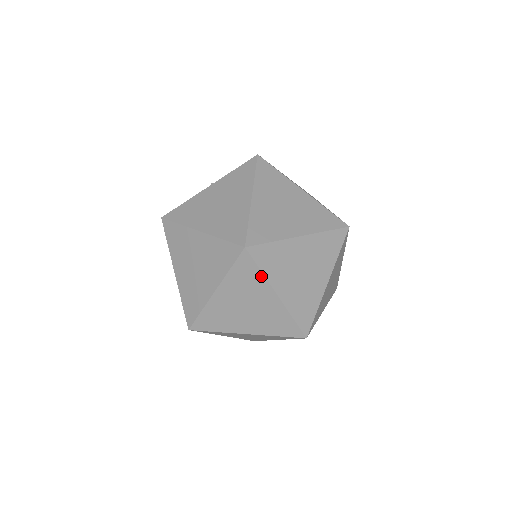
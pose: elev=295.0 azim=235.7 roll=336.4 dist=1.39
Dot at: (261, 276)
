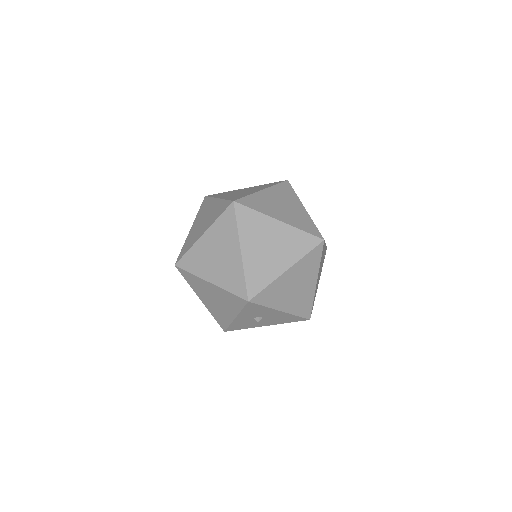
Dot at: (236, 229)
